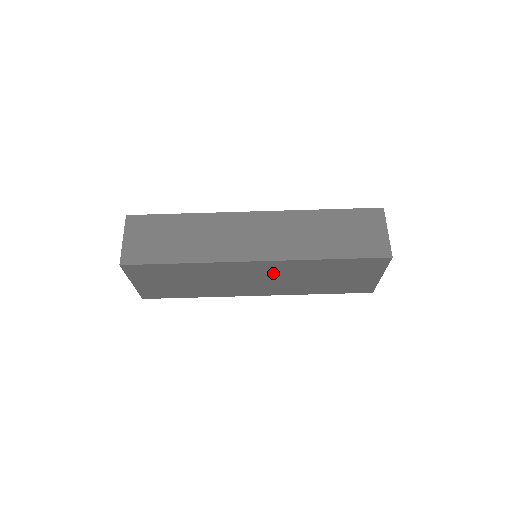
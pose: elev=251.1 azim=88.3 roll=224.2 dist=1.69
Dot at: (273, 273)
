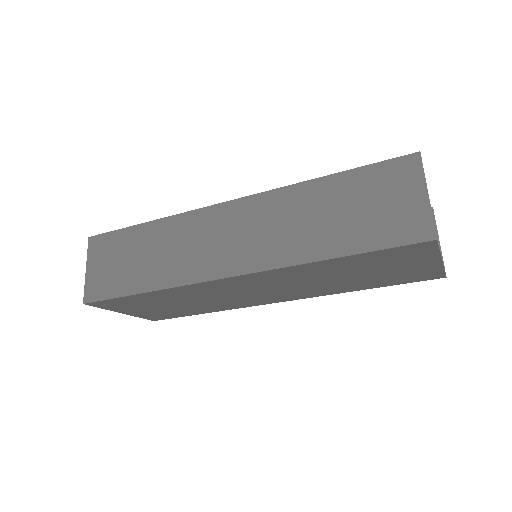
Dot at: (270, 283)
